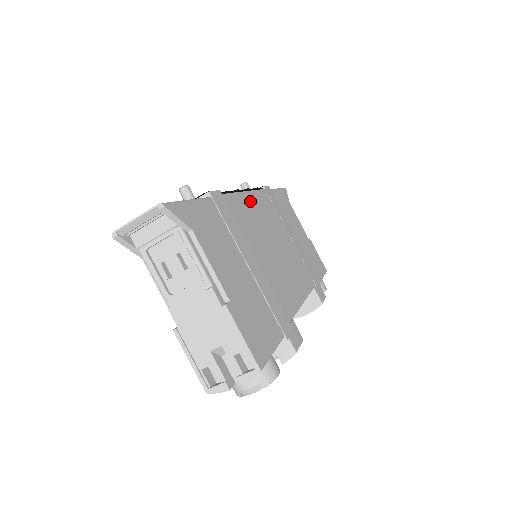
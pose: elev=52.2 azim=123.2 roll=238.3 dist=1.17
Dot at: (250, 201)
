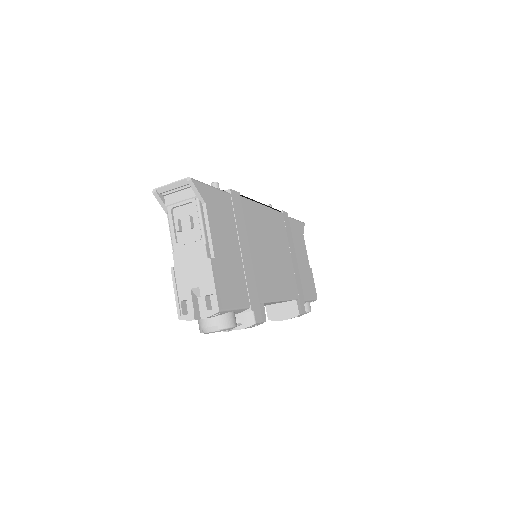
Dot at: (264, 213)
